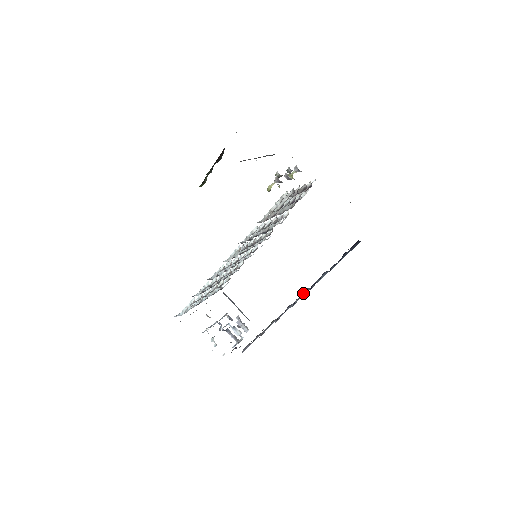
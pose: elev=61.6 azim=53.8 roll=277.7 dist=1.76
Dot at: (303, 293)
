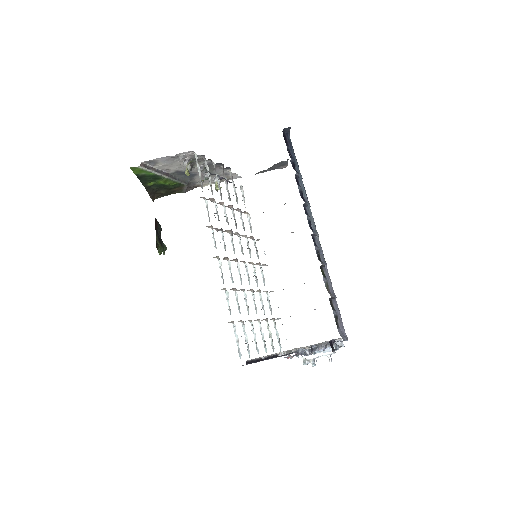
Dot at: (306, 214)
